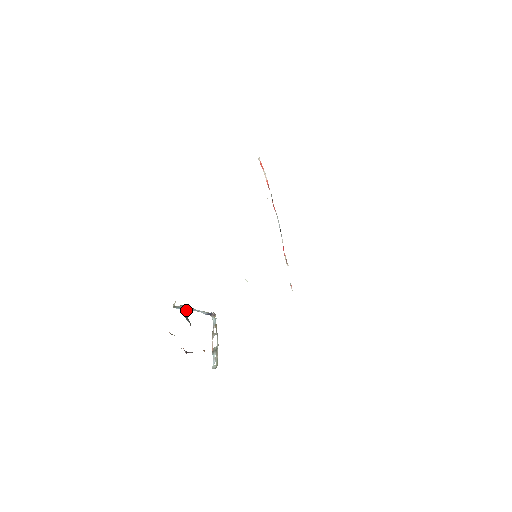
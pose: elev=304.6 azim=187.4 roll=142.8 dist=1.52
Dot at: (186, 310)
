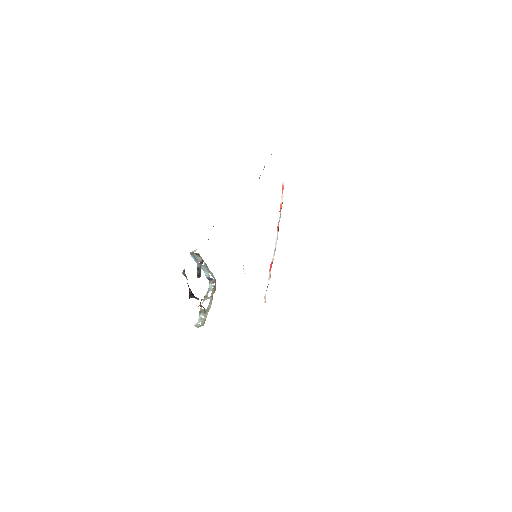
Dot at: (200, 262)
